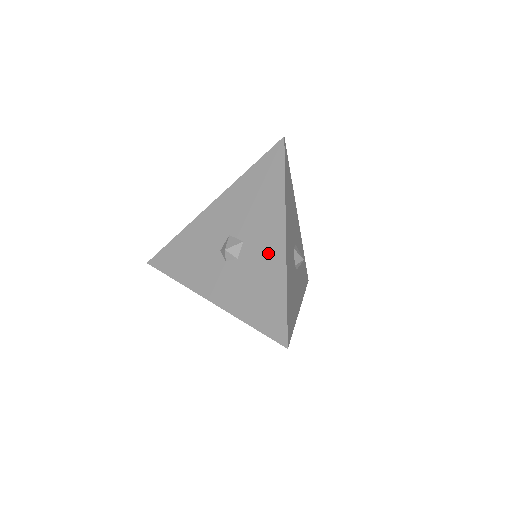
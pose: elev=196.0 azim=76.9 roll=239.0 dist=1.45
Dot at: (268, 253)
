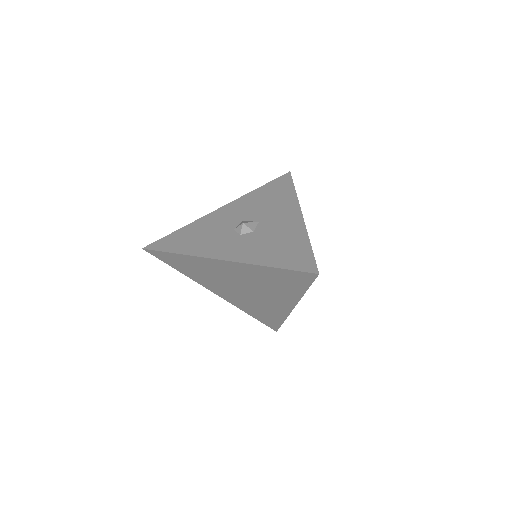
Dot at: (286, 224)
